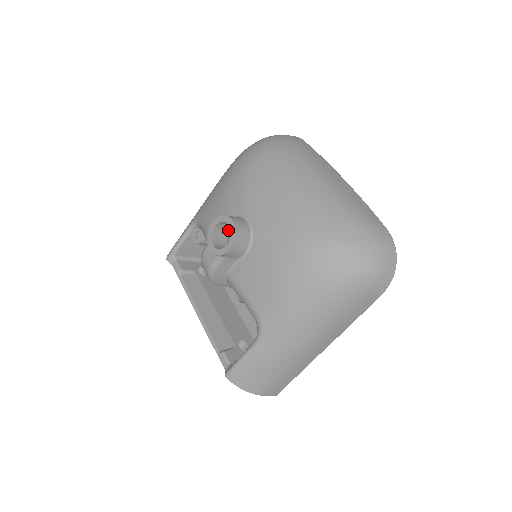
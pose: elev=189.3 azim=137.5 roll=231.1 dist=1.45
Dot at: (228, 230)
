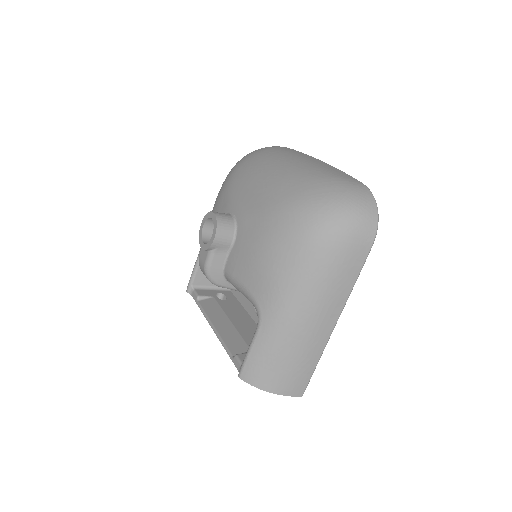
Dot at: occluded
